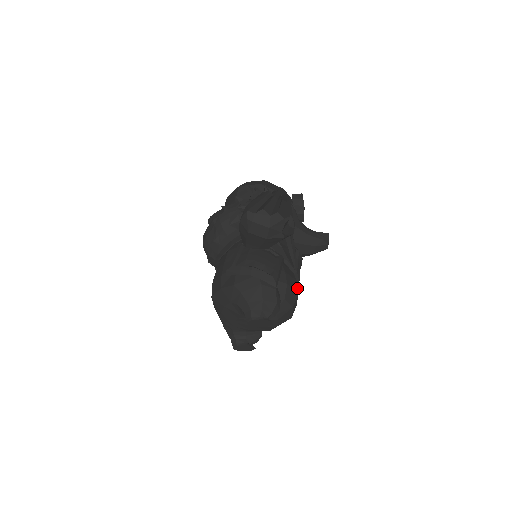
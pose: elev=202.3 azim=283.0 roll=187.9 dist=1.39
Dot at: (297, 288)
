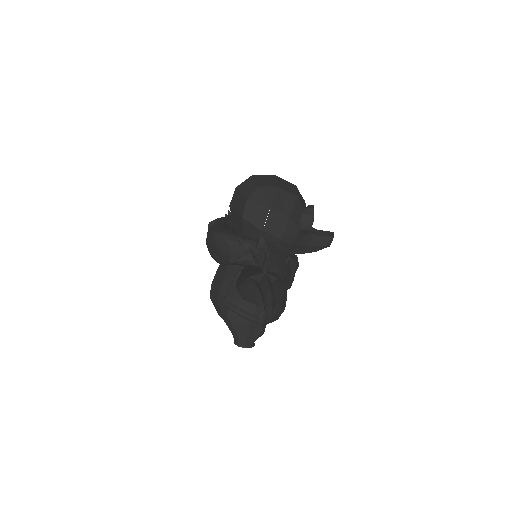
Dot at: occluded
